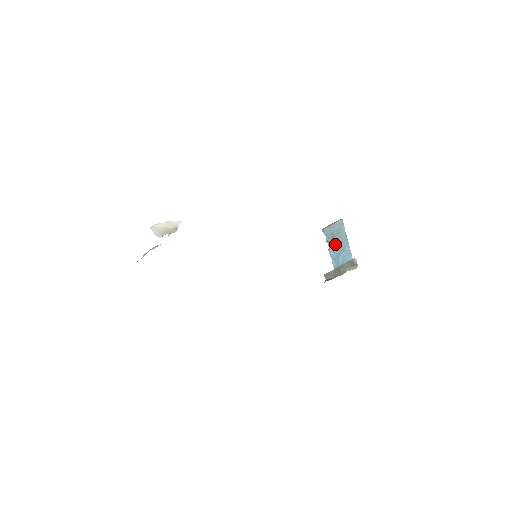
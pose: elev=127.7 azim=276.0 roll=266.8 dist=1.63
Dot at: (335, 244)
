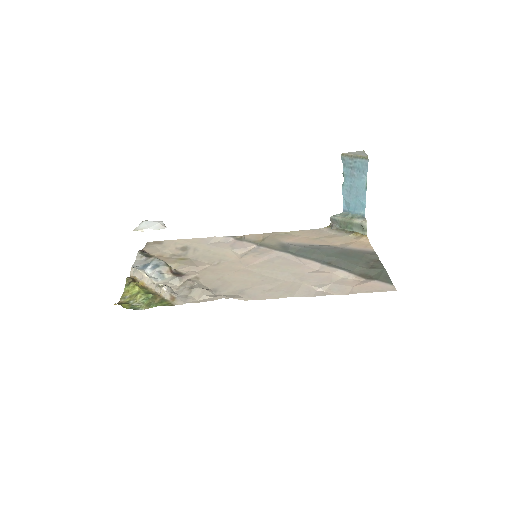
Dot at: (351, 184)
